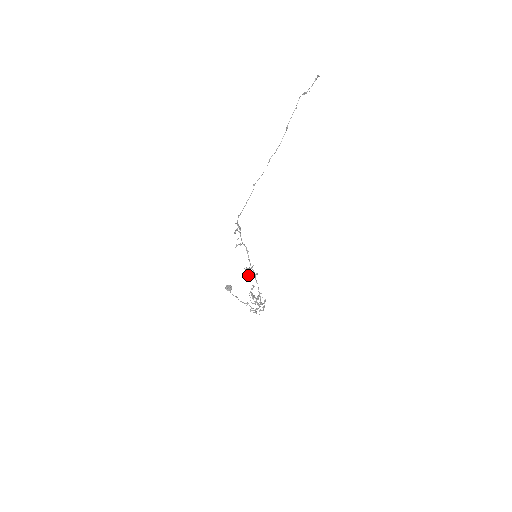
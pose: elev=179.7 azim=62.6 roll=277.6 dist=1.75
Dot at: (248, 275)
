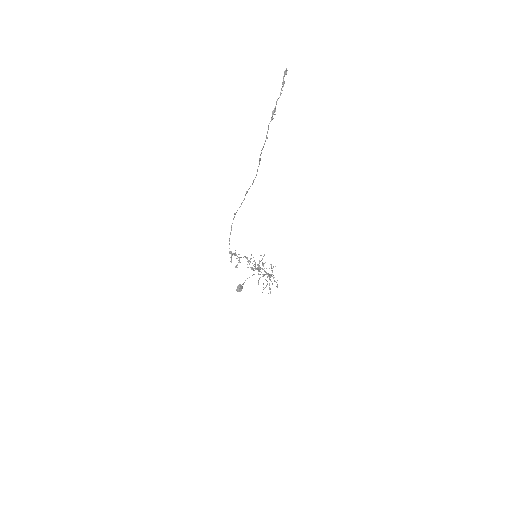
Dot at: occluded
